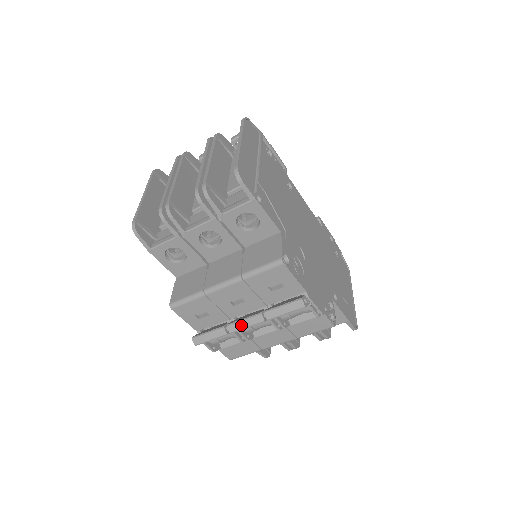
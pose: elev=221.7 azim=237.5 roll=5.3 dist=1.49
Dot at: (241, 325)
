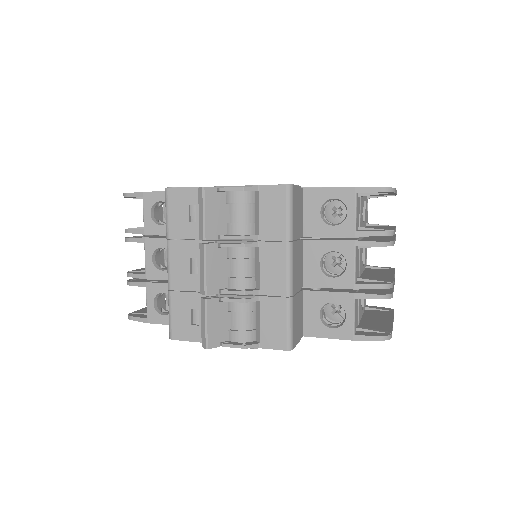
Dot at: (202, 275)
